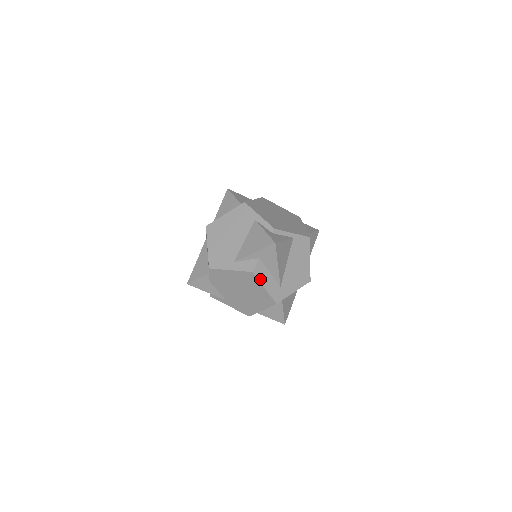
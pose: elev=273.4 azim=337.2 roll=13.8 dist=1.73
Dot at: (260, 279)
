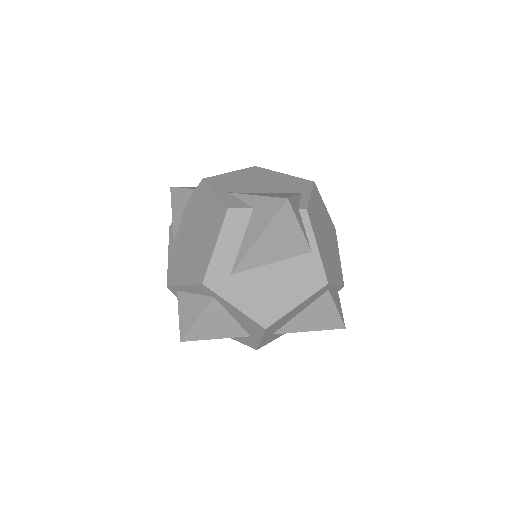
Dot at: (225, 229)
